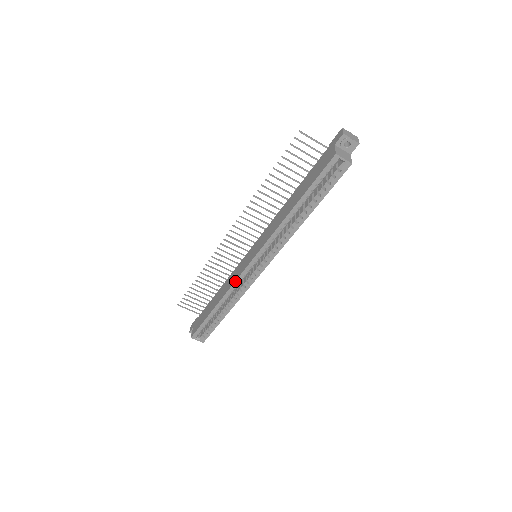
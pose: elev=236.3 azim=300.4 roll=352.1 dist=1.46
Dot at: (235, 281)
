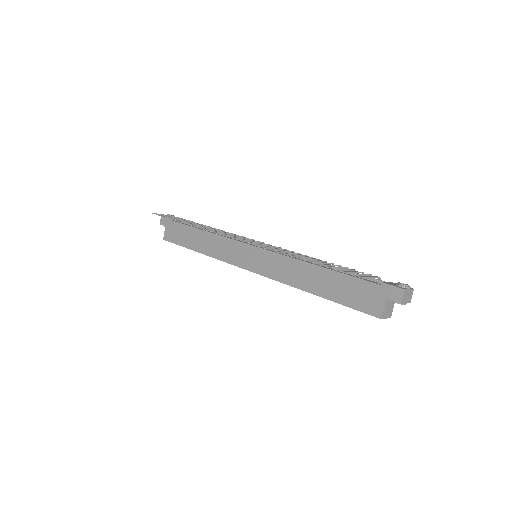
Dot at: occluded
